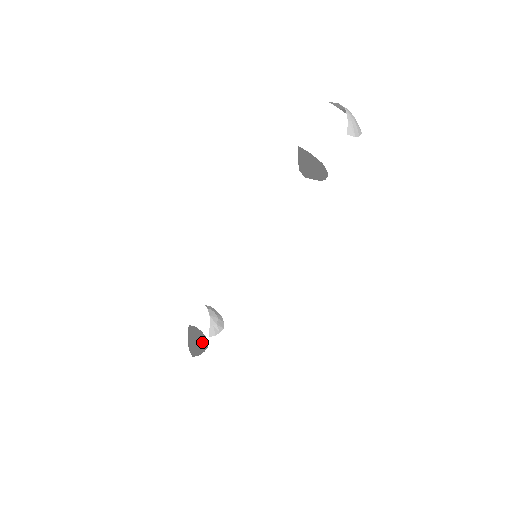
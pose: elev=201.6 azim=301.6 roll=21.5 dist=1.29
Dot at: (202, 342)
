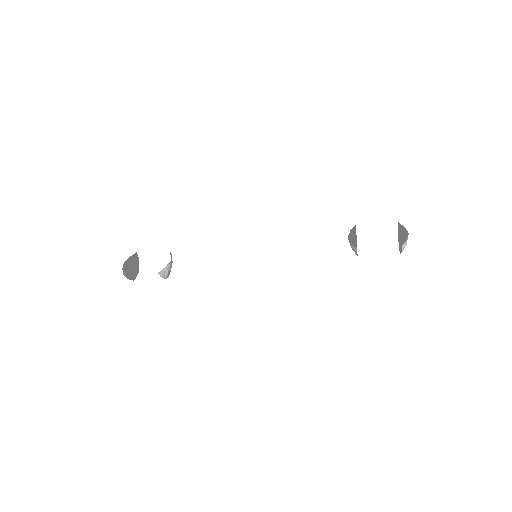
Dot at: (133, 273)
